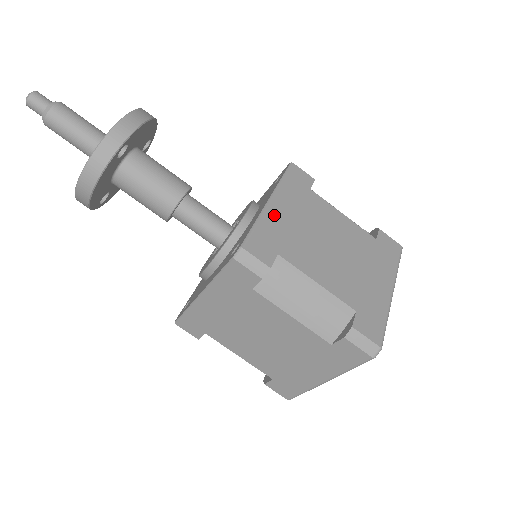
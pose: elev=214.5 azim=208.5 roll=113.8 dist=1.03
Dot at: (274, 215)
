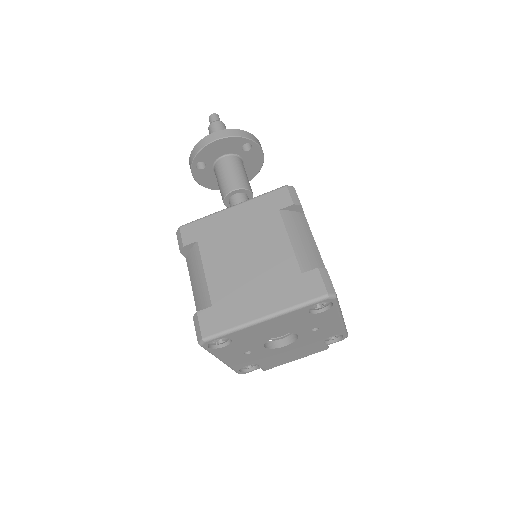
Dot at: occluded
